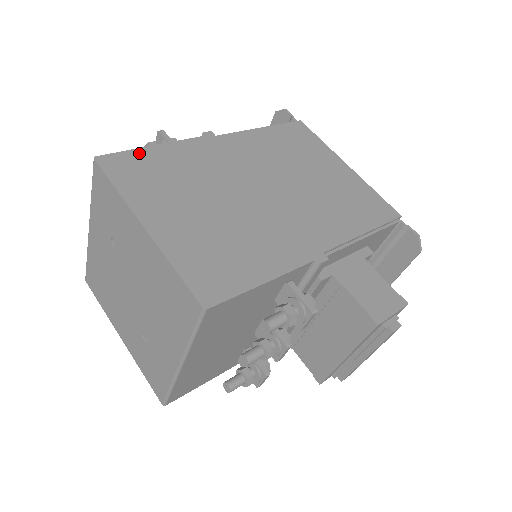
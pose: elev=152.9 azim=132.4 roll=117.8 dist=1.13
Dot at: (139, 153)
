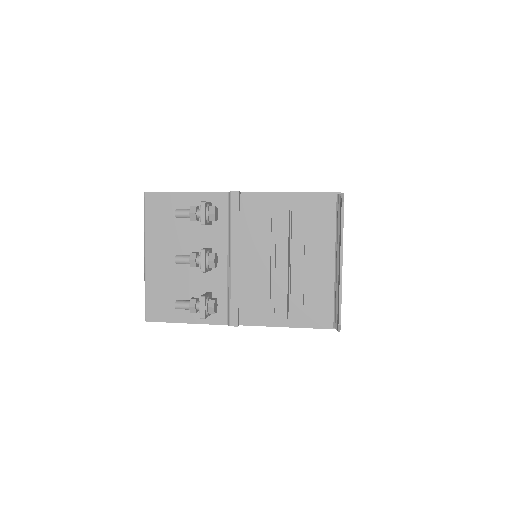
Dot at: occluded
